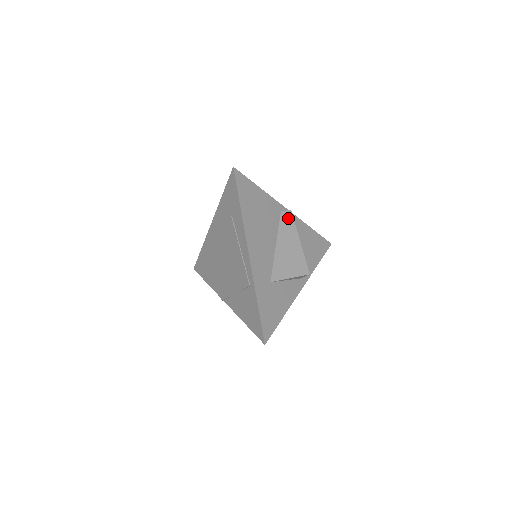
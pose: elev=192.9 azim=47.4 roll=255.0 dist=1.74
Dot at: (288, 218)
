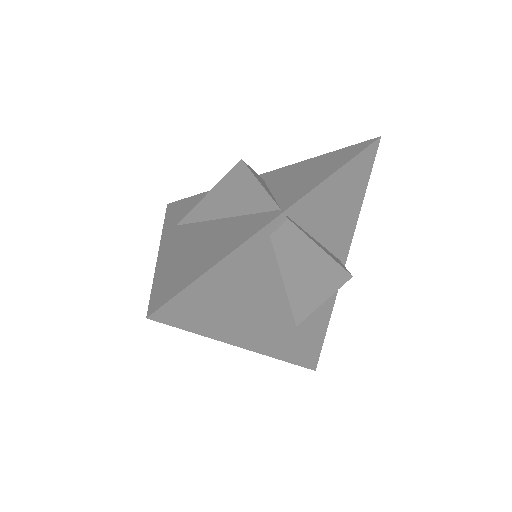
Dot at: (288, 235)
